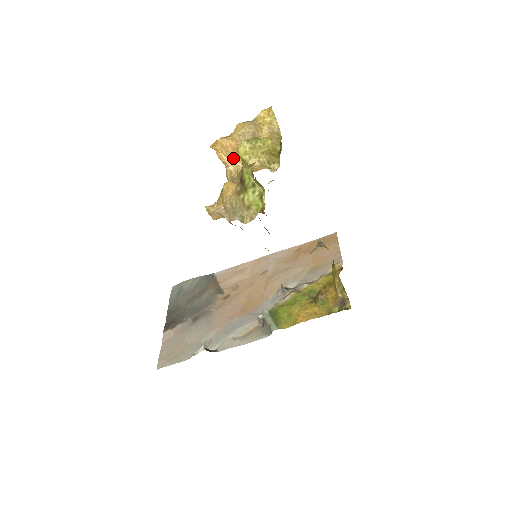
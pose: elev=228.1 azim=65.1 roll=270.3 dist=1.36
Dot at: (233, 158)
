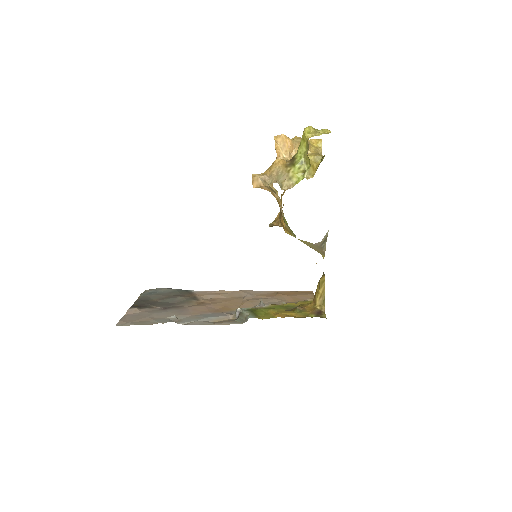
Dot at: (286, 152)
